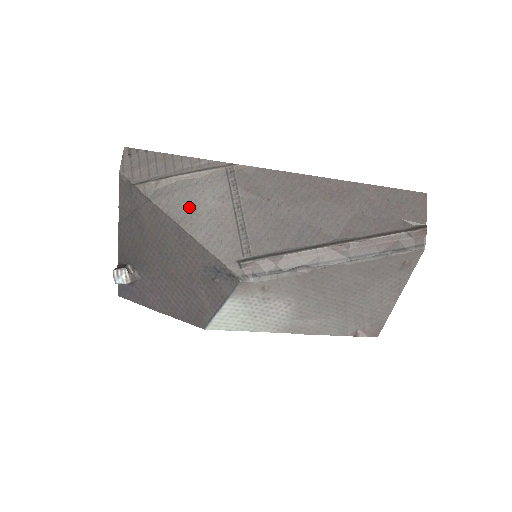
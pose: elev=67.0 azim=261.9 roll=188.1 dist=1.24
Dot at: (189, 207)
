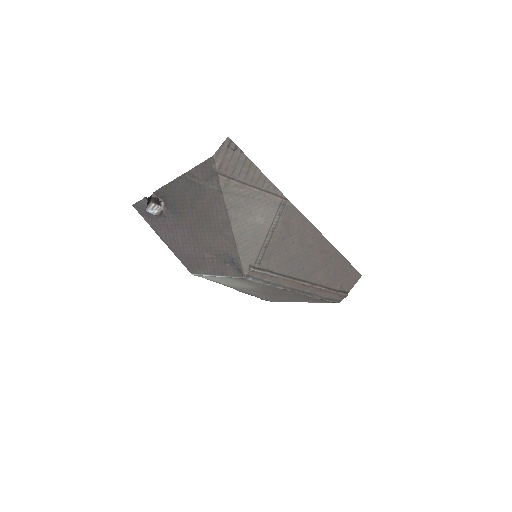
Dot at: (244, 213)
